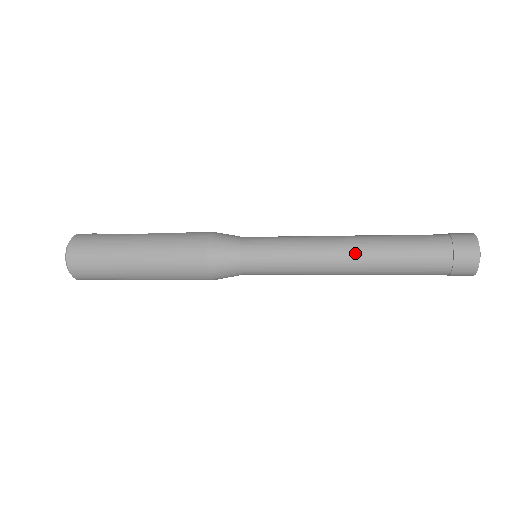
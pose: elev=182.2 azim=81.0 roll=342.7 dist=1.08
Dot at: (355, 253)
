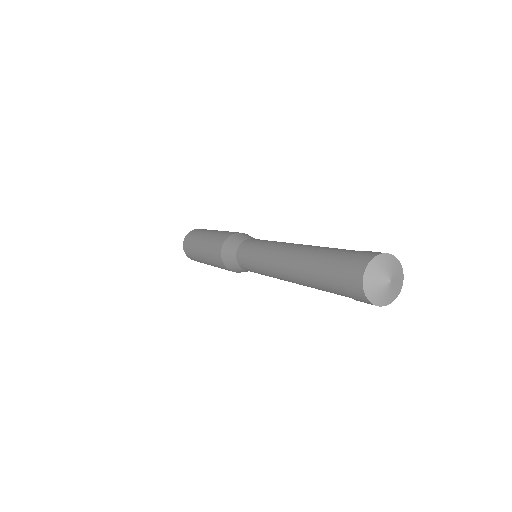
Dot at: (290, 252)
